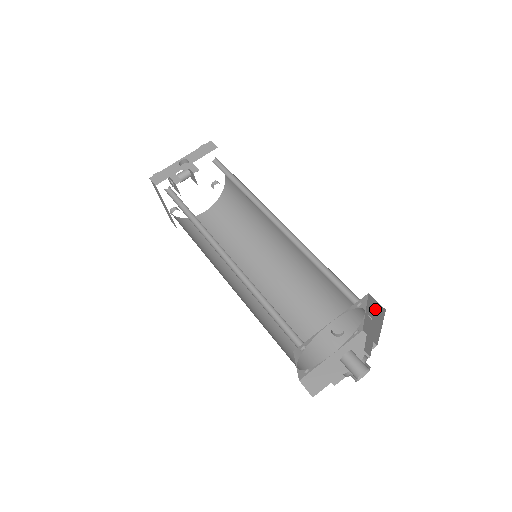
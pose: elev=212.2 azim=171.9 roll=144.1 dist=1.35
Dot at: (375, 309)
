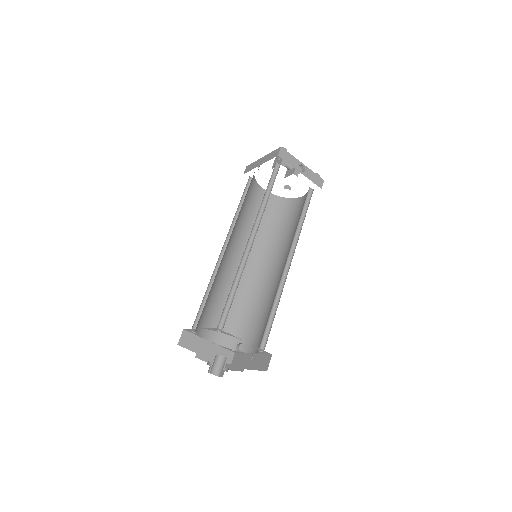
Dot at: (262, 362)
